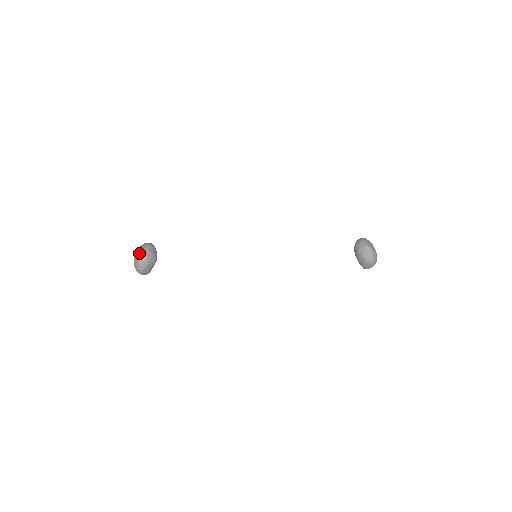
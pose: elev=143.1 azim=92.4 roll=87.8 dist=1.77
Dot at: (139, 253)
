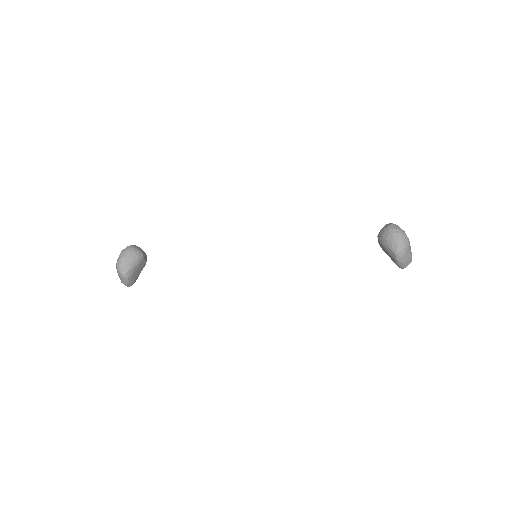
Dot at: occluded
